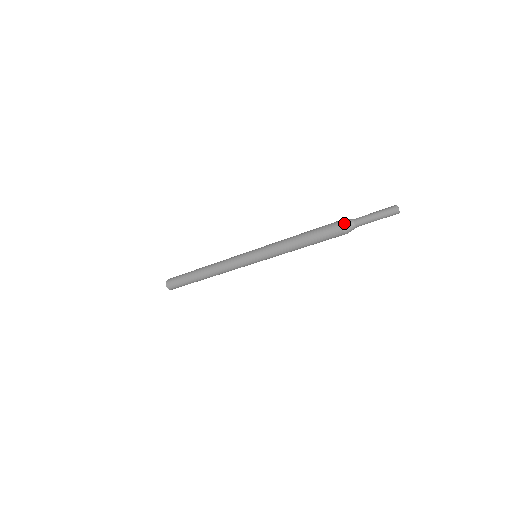
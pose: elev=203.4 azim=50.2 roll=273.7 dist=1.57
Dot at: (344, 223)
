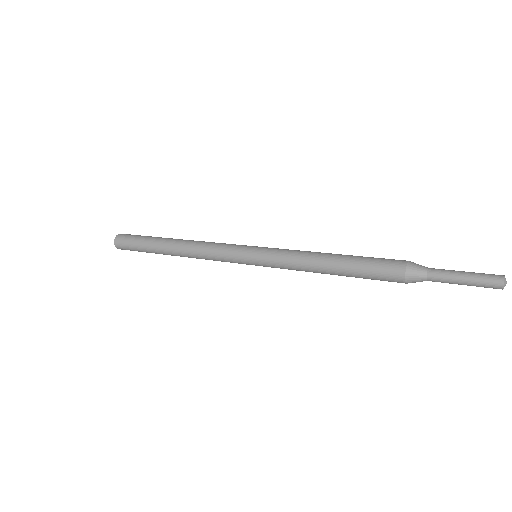
Dot at: (410, 276)
